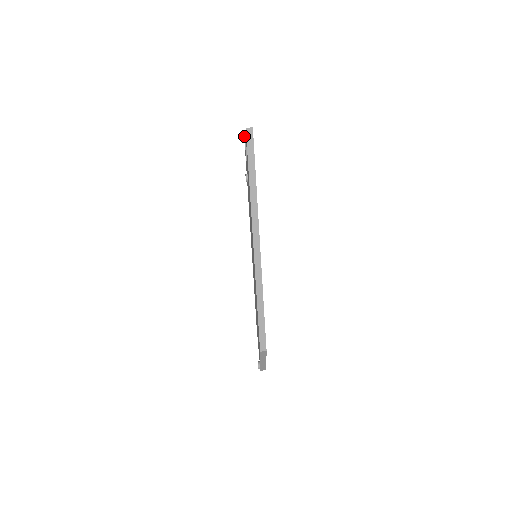
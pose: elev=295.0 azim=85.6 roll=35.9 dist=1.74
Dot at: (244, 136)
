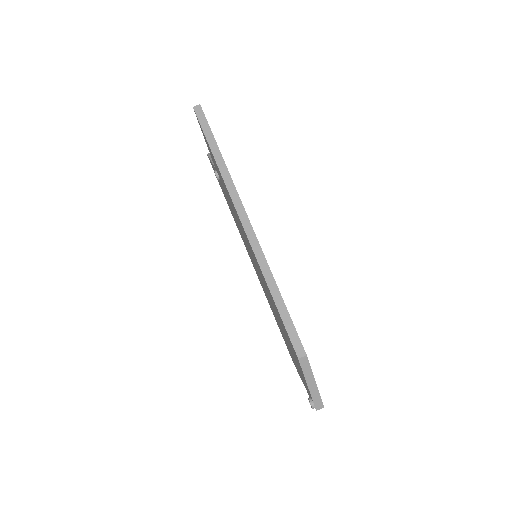
Dot at: (207, 154)
